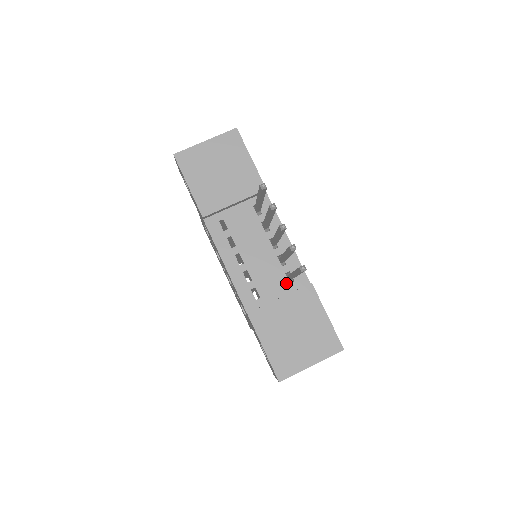
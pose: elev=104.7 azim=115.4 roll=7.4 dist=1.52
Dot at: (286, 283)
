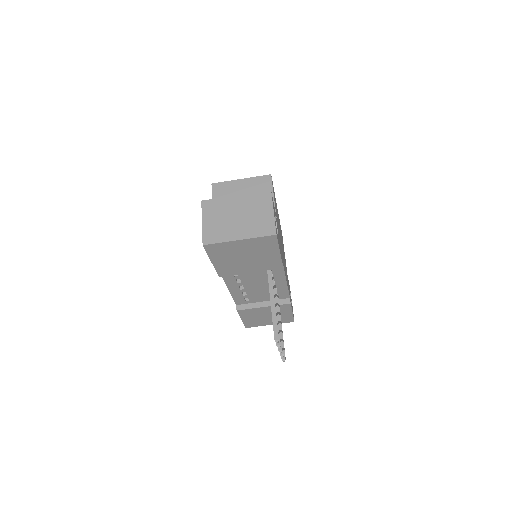
Dot at: occluded
